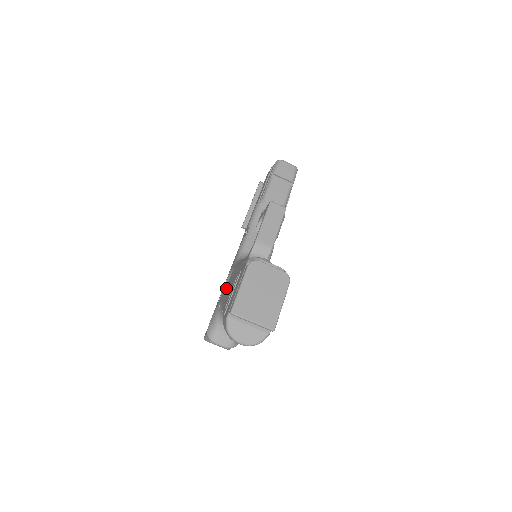
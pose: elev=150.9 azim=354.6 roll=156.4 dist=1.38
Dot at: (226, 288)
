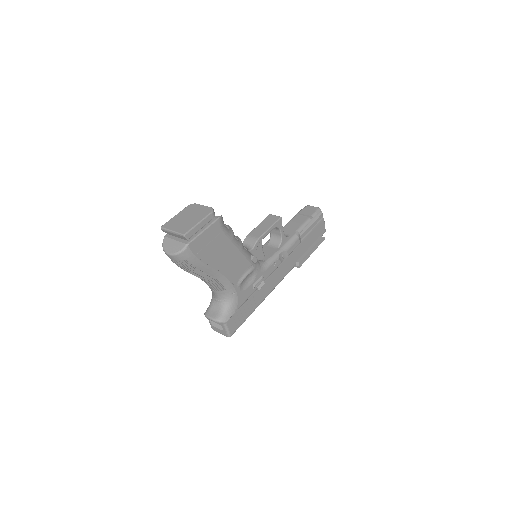
Dot at: occluded
